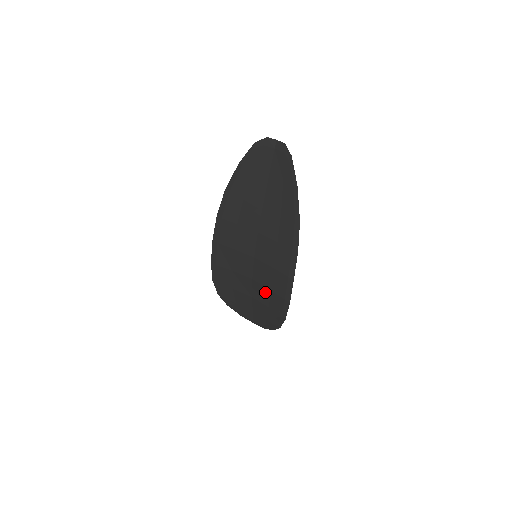
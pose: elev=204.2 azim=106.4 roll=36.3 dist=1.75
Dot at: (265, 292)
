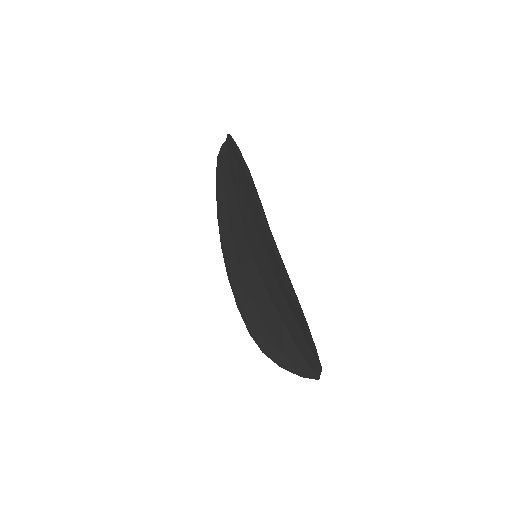
Dot at: (277, 290)
